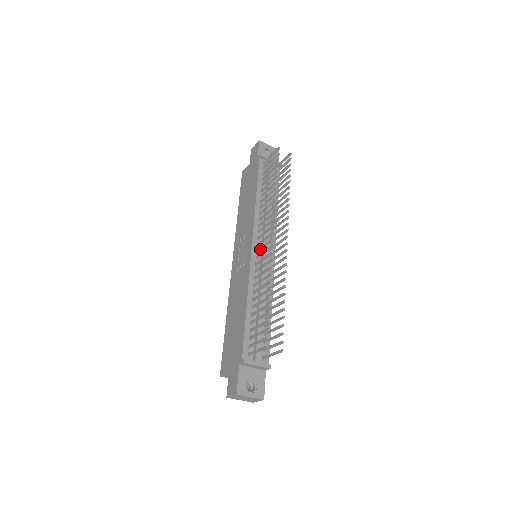
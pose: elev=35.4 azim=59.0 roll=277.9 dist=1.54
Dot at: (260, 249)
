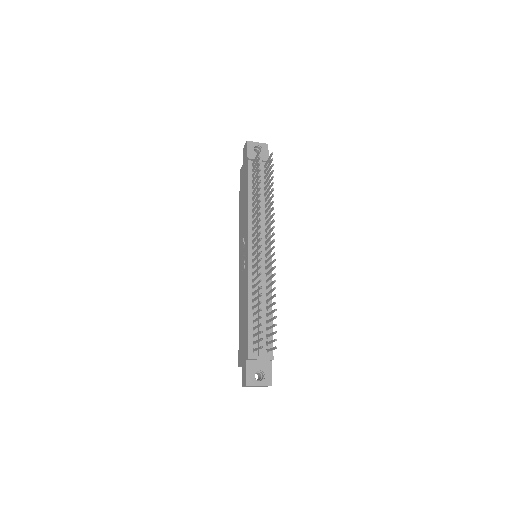
Dot at: (254, 253)
